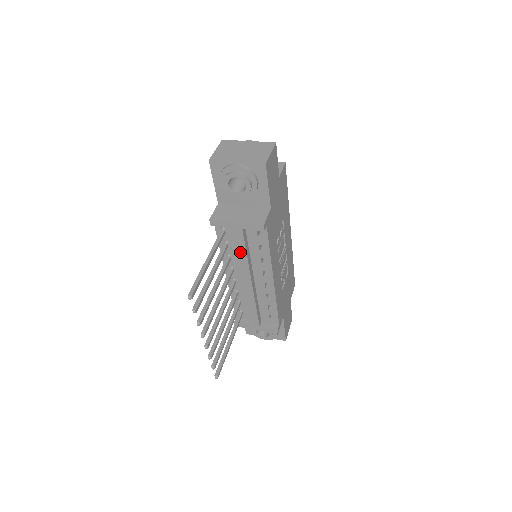
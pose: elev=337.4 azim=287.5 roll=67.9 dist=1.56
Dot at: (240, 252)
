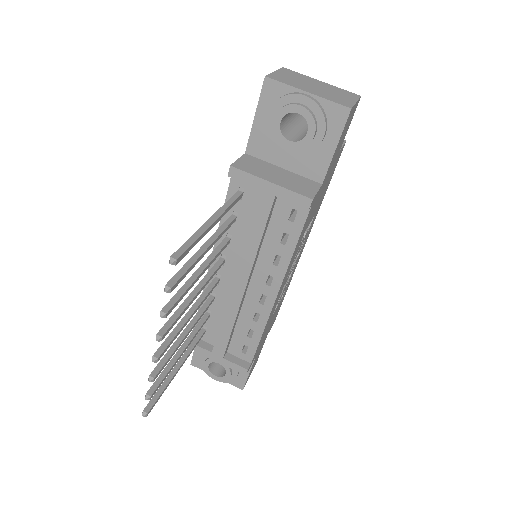
Dot at: (252, 233)
